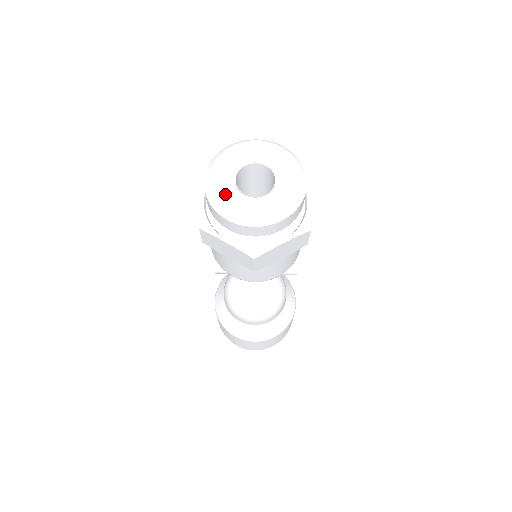
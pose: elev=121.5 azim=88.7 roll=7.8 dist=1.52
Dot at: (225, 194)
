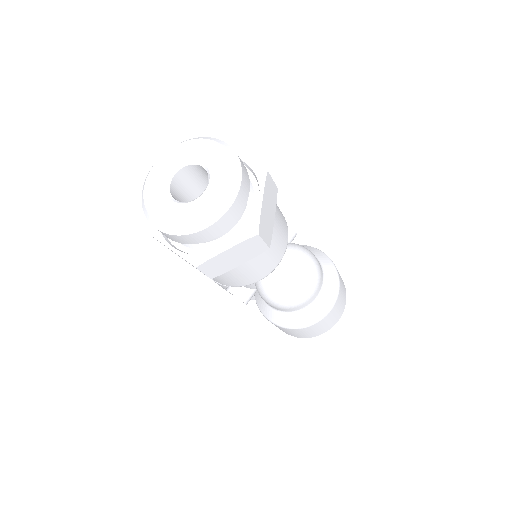
Dot at: (182, 216)
